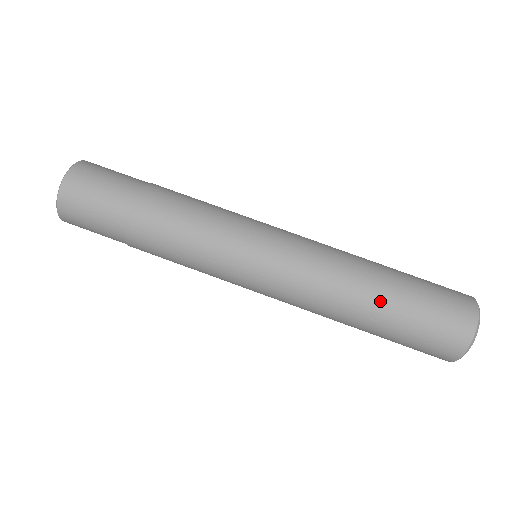
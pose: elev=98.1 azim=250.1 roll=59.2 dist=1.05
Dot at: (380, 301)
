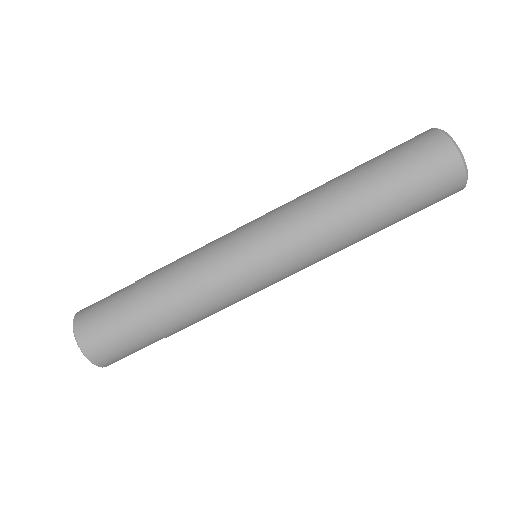
Dot at: (380, 227)
